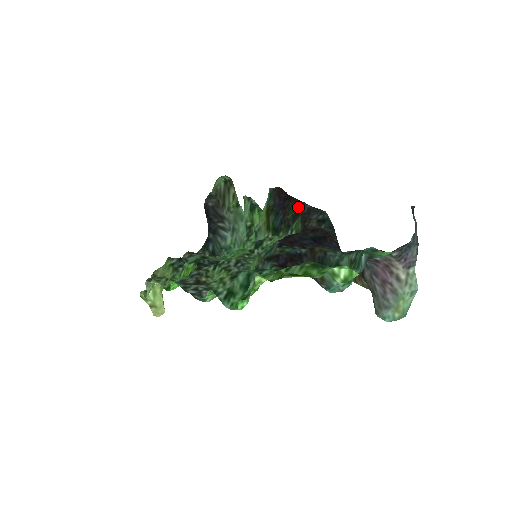
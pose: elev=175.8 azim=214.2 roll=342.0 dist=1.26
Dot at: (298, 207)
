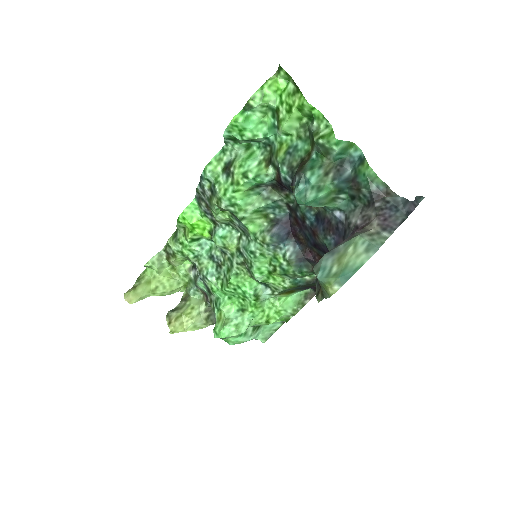
Dot at: occluded
